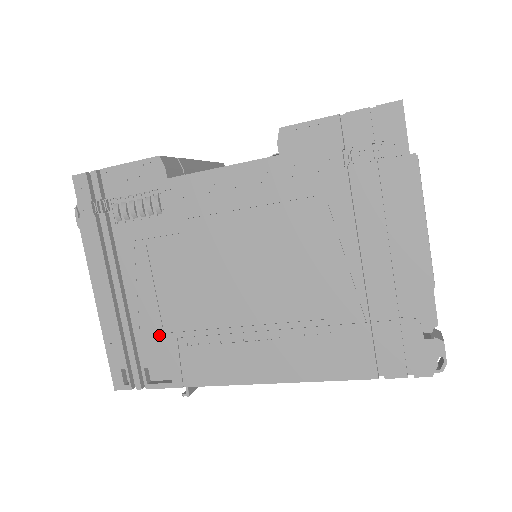
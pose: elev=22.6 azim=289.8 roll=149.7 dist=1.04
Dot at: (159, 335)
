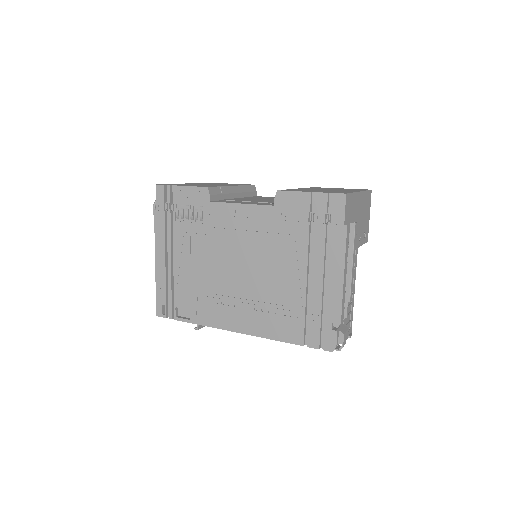
Dot at: (188, 290)
